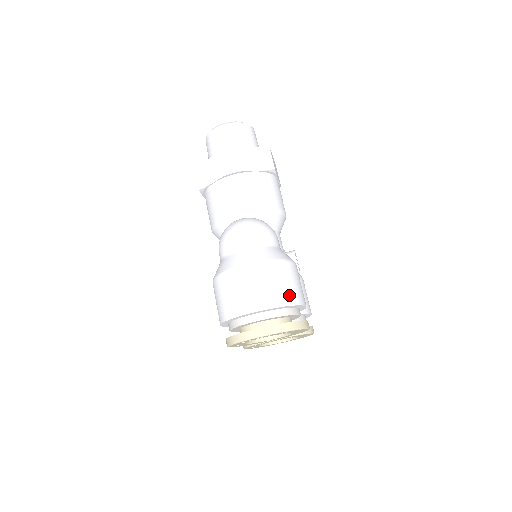
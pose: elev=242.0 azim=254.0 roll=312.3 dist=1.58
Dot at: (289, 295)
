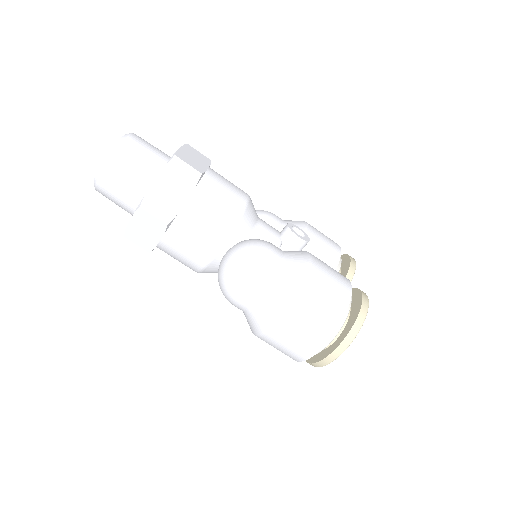
Dot at: (337, 305)
